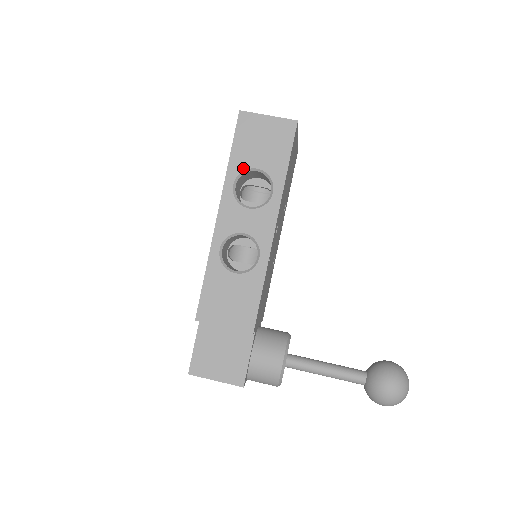
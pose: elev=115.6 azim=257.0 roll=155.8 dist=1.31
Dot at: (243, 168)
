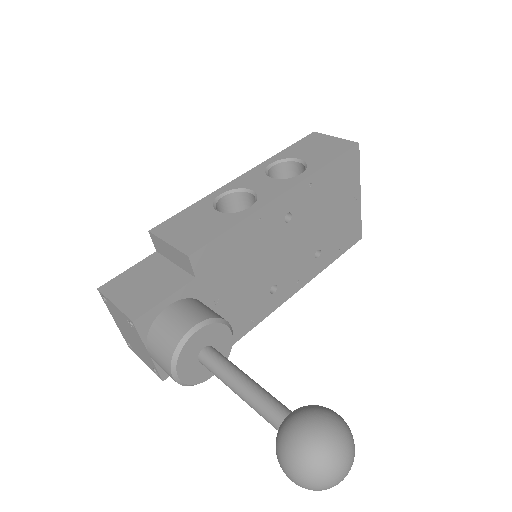
Dot at: (288, 157)
